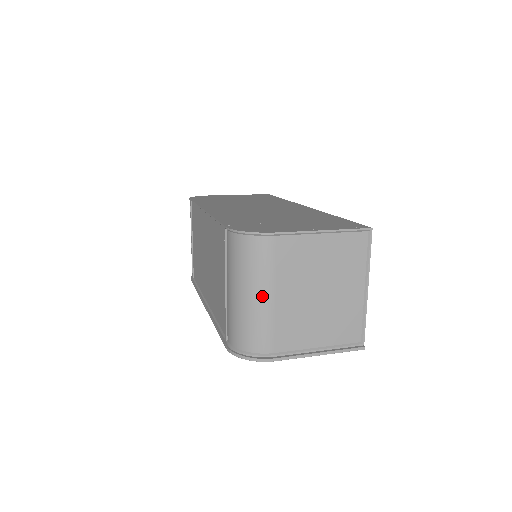
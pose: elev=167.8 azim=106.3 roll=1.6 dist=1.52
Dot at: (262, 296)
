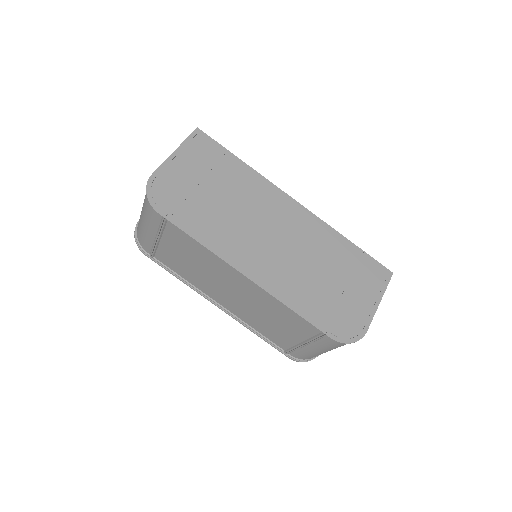
Dot at: occluded
